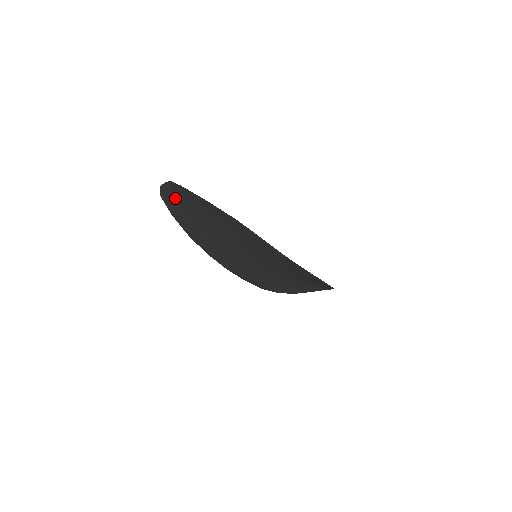
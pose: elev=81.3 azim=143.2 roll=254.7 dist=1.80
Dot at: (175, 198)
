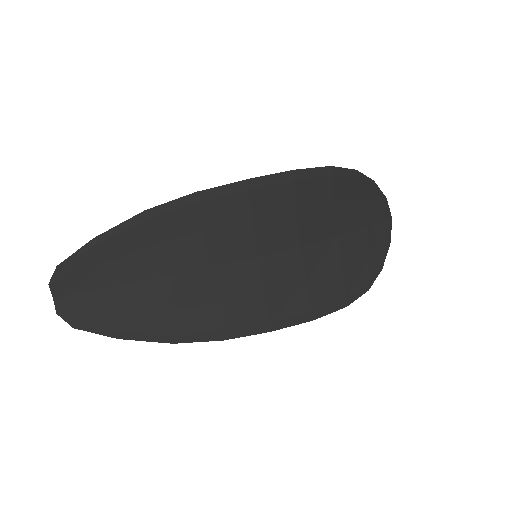
Dot at: (87, 305)
